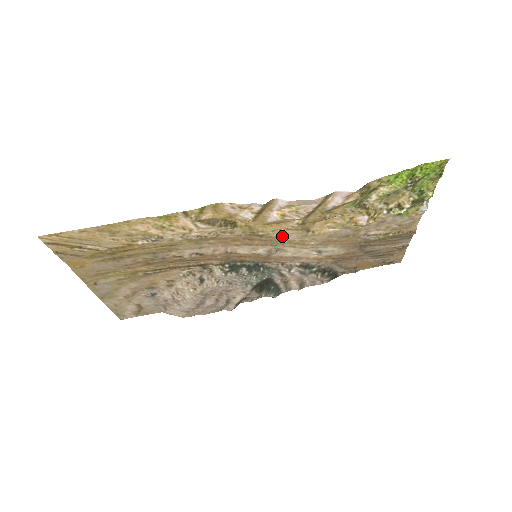
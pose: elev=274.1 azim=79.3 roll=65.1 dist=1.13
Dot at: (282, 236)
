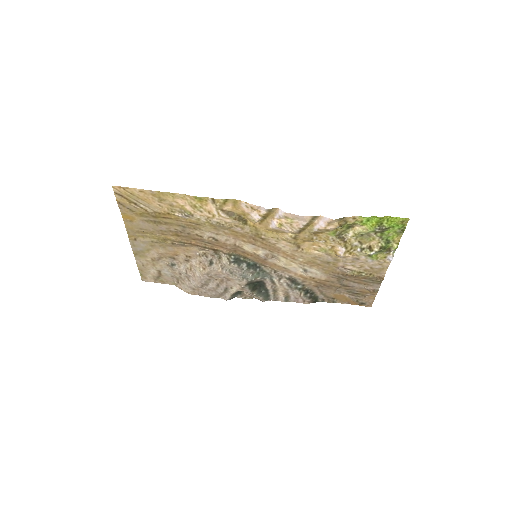
Dot at: (278, 245)
